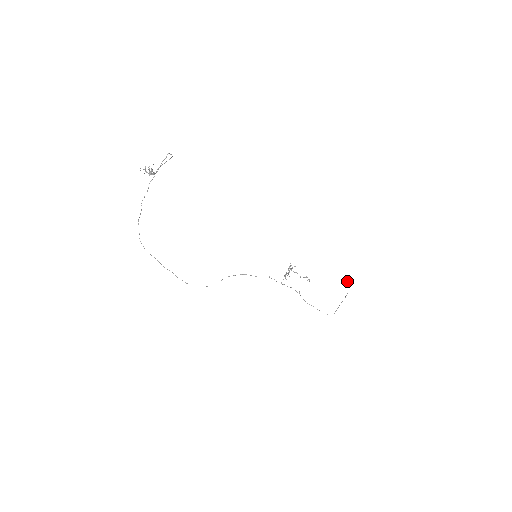
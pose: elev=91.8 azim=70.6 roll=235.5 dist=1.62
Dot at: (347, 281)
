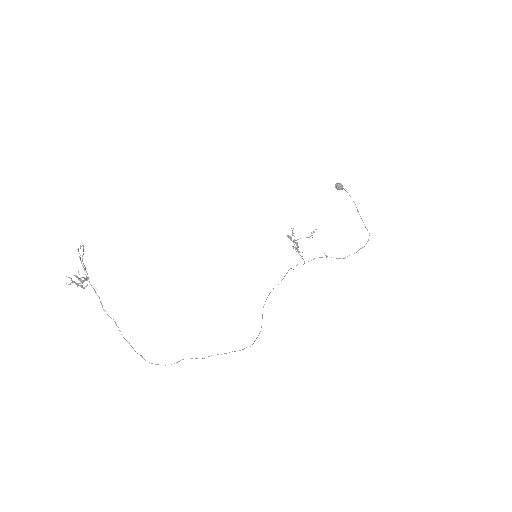
Dot at: (336, 186)
